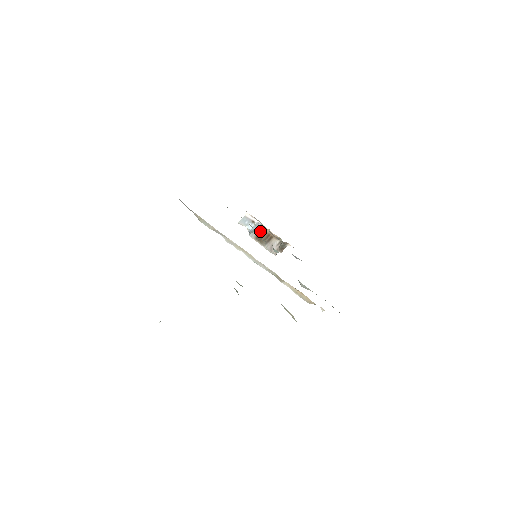
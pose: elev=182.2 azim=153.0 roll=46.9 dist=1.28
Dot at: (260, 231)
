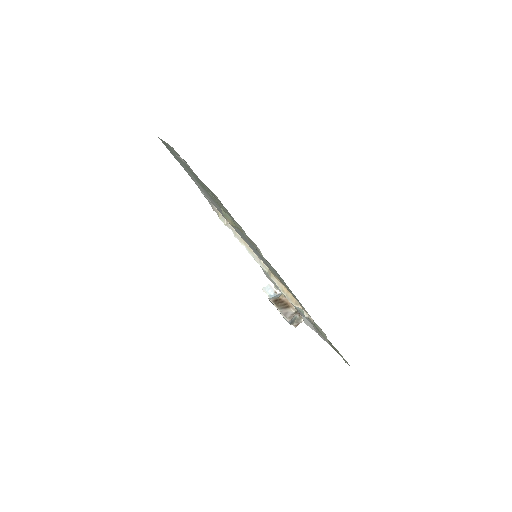
Dot at: (279, 298)
